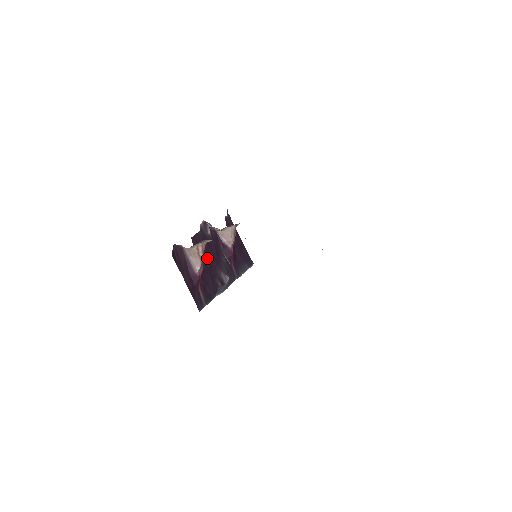
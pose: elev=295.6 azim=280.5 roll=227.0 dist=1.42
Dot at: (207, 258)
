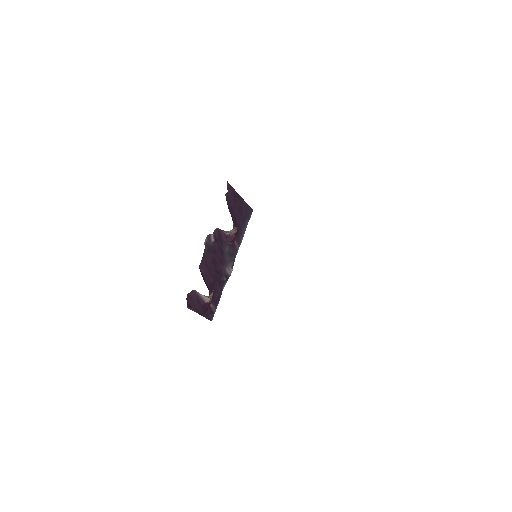
Dot at: (213, 268)
